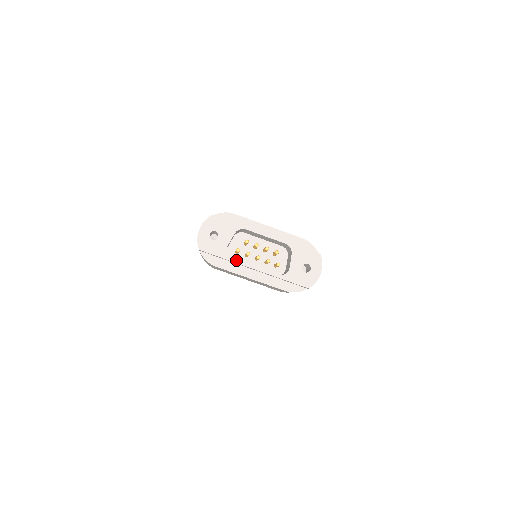
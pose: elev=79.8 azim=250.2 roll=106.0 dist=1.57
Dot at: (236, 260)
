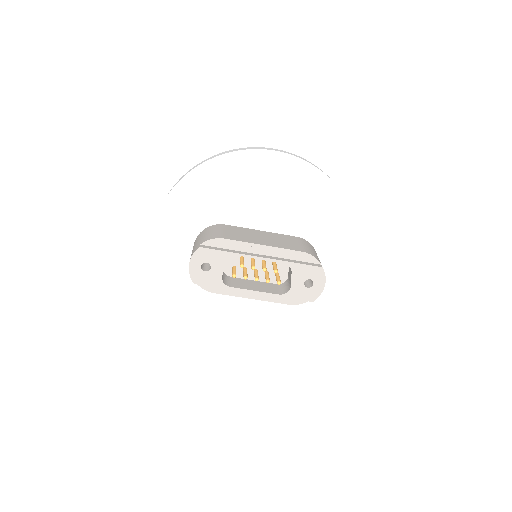
Dot at: occluded
